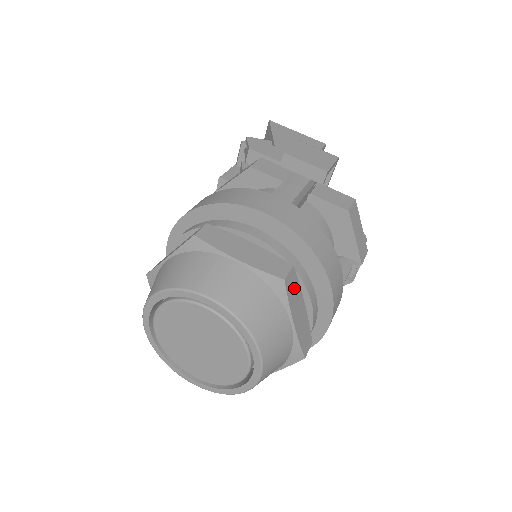
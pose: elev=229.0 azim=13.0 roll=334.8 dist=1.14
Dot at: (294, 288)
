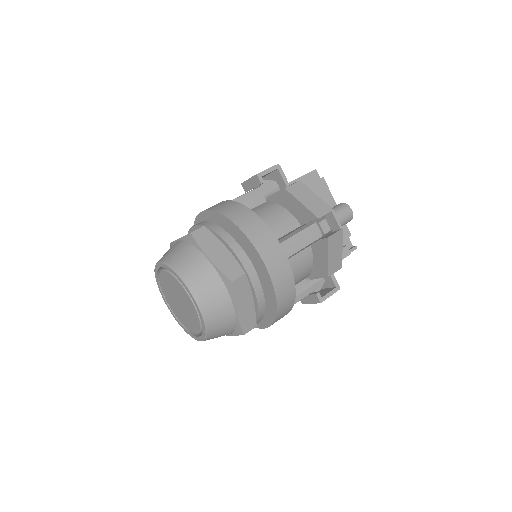
Dot at: (207, 238)
